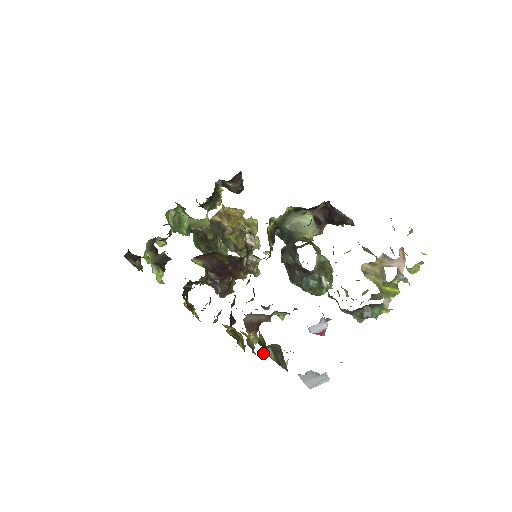
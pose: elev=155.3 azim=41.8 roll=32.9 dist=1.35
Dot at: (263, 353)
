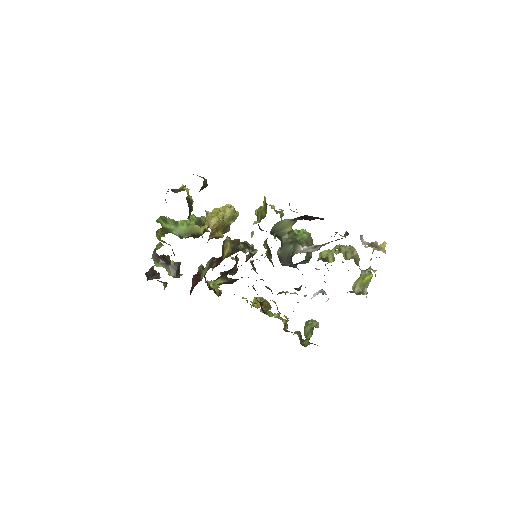
Dot at: occluded
